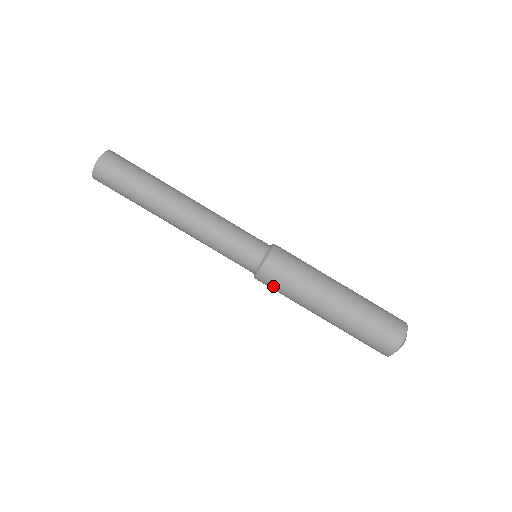
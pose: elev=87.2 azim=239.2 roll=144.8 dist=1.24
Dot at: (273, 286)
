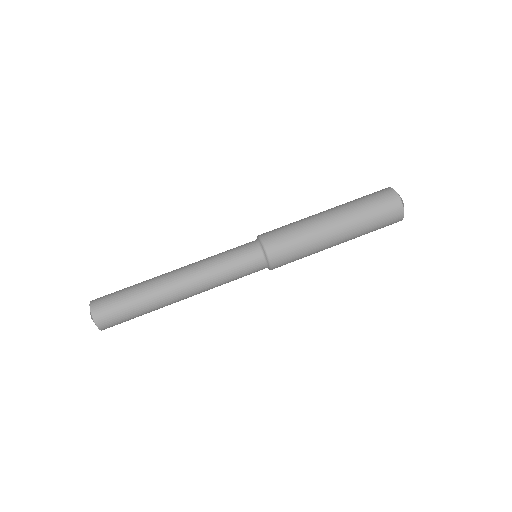
Dot at: (286, 254)
